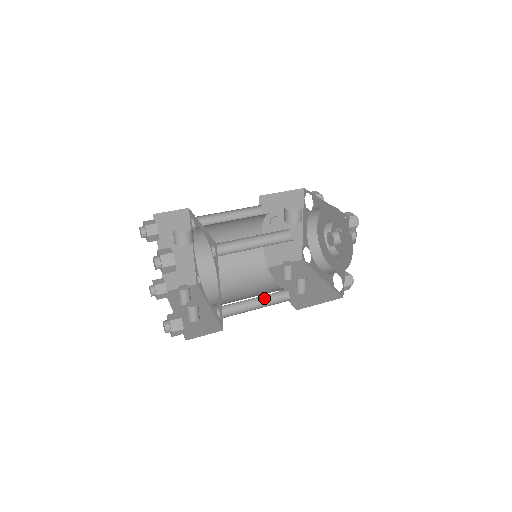
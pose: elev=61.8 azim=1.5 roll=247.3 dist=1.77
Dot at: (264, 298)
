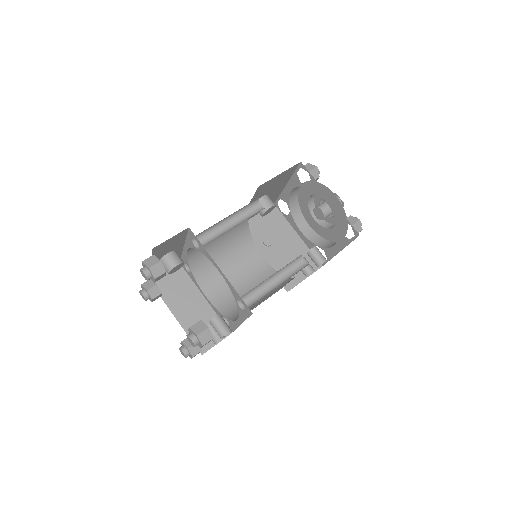
Dot at: (282, 277)
